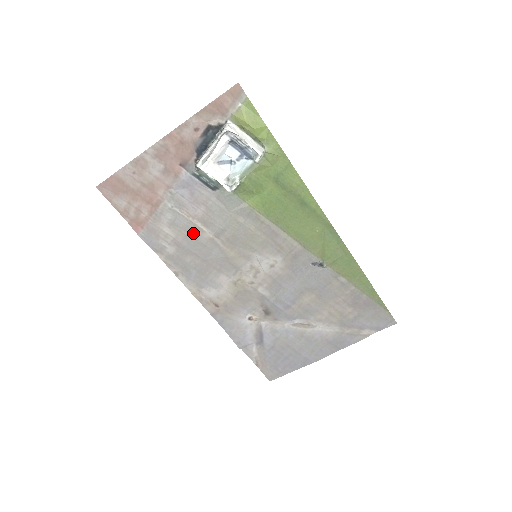
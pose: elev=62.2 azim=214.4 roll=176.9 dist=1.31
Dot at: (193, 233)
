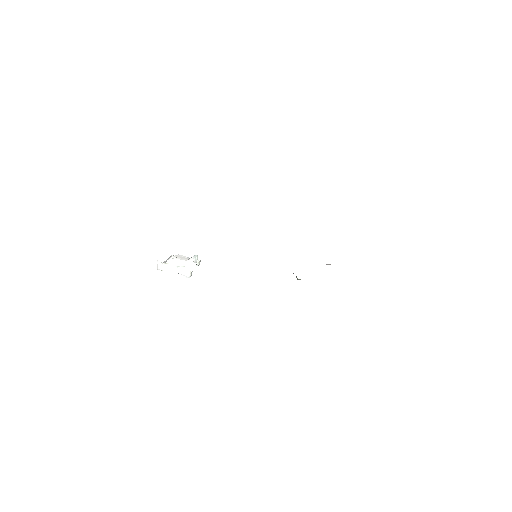
Dot at: occluded
